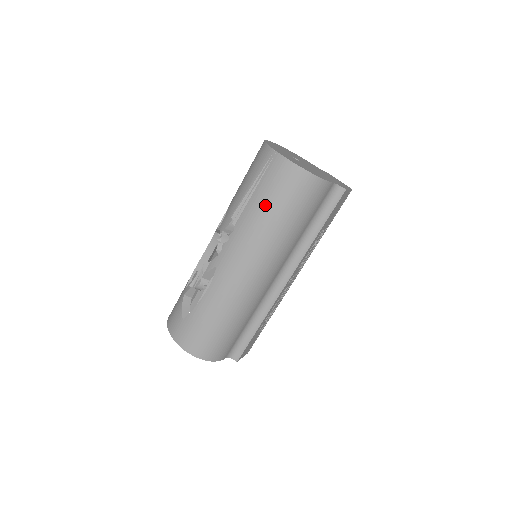
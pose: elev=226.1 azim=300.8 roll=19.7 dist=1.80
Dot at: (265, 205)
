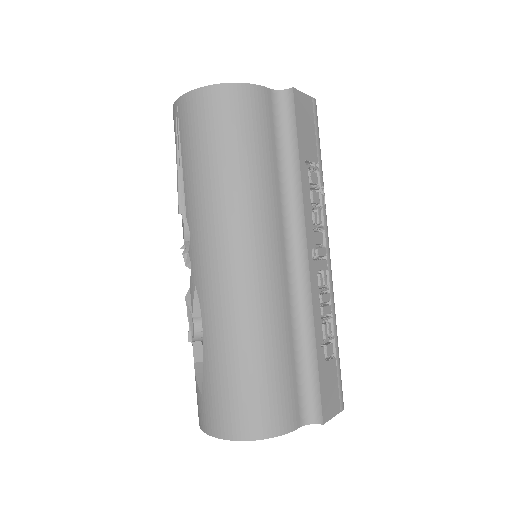
Dot at: (197, 162)
